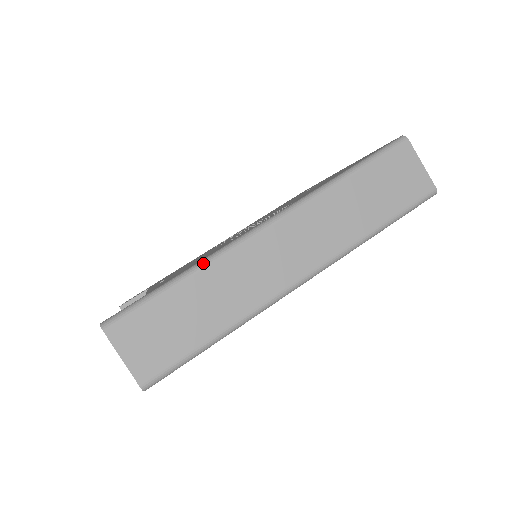
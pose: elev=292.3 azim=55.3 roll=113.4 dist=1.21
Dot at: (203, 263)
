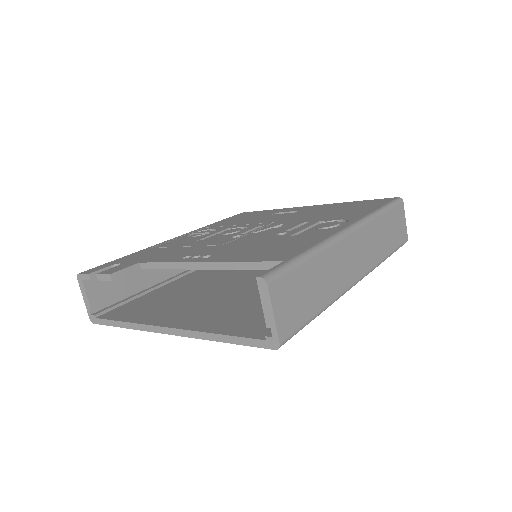
Dot at: (322, 246)
